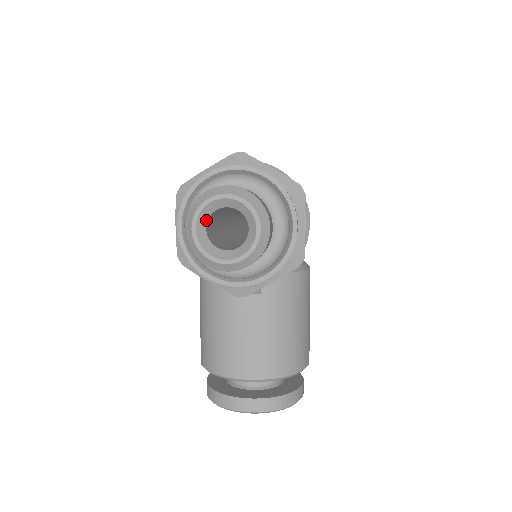
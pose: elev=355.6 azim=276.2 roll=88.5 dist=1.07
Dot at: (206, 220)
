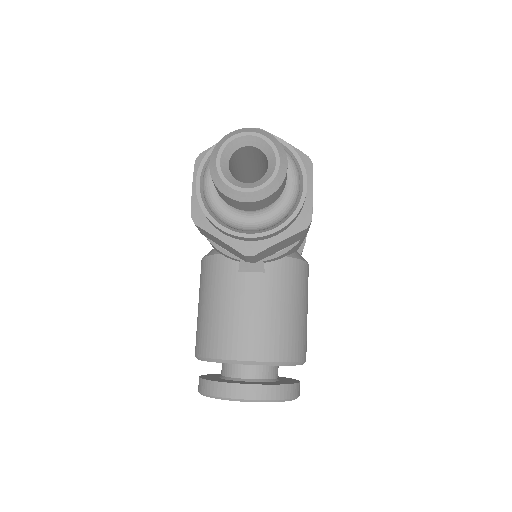
Dot at: (229, 156)
